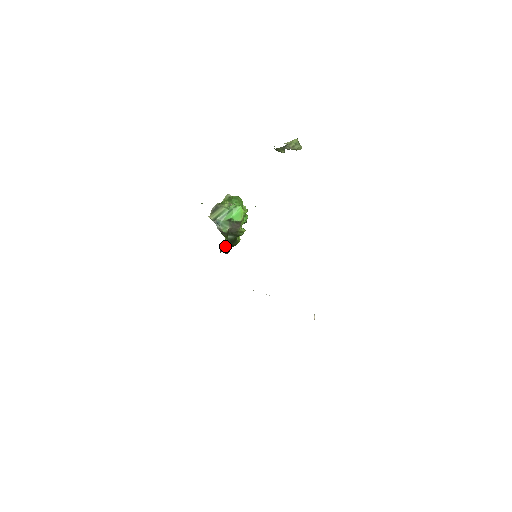
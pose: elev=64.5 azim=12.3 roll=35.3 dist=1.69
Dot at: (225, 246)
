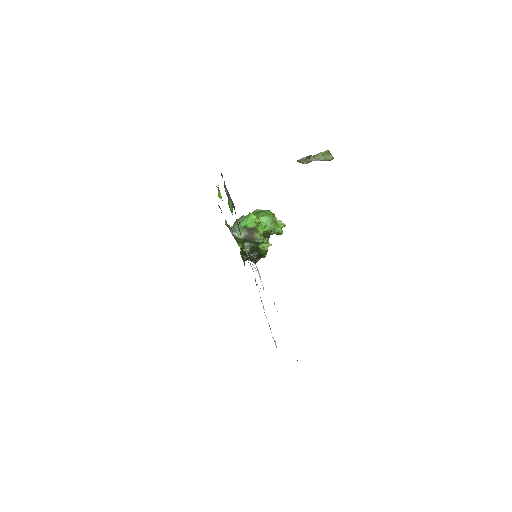
Dot at: (248, 254)
